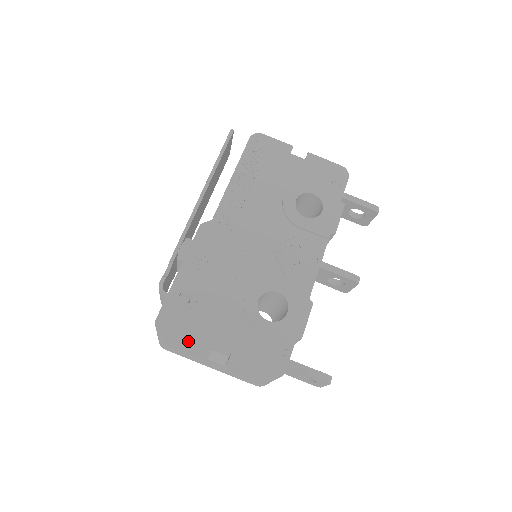
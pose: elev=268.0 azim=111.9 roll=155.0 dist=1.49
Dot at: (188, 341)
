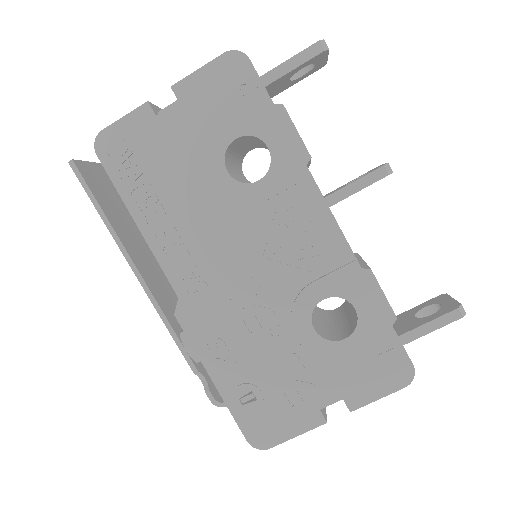
Dot at: (295, 431)
